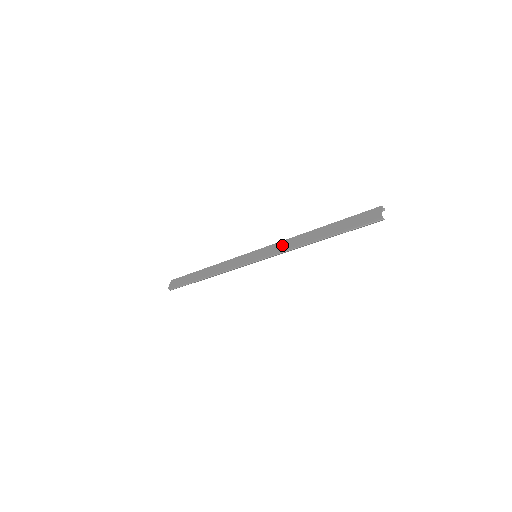
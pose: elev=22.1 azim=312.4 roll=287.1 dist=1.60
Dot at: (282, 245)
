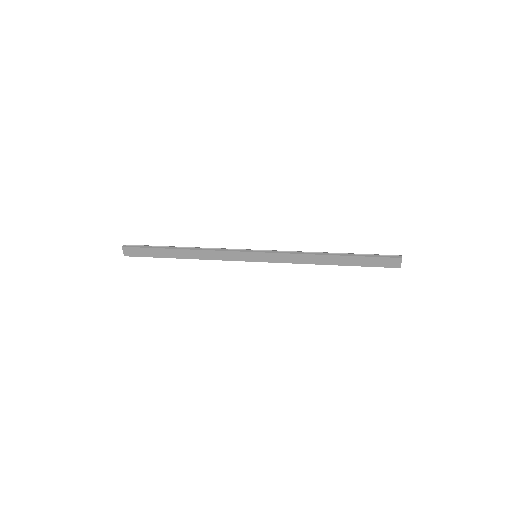
Dot at: (292, 259)
